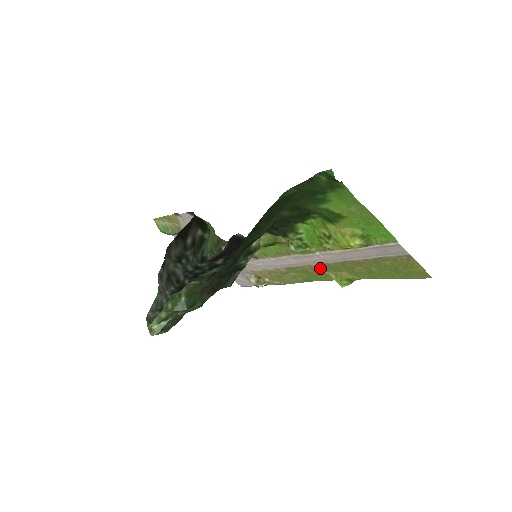
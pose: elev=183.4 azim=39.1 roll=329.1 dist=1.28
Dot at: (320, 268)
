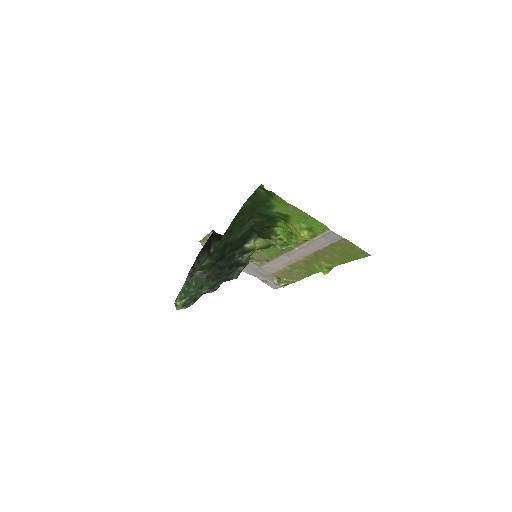
Dot at: (307, 261)
